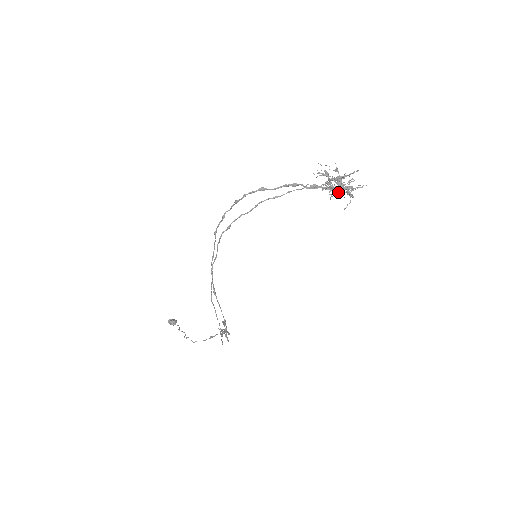
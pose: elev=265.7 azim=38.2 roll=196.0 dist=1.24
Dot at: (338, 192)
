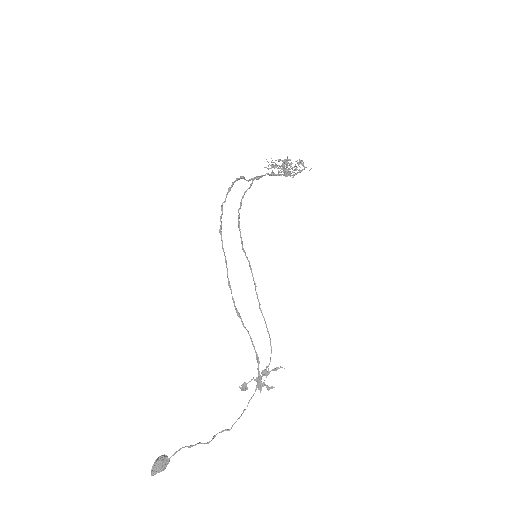
Dot at: (300, 160)
